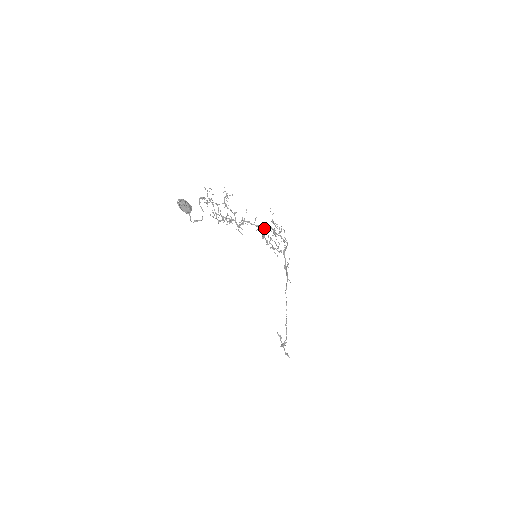
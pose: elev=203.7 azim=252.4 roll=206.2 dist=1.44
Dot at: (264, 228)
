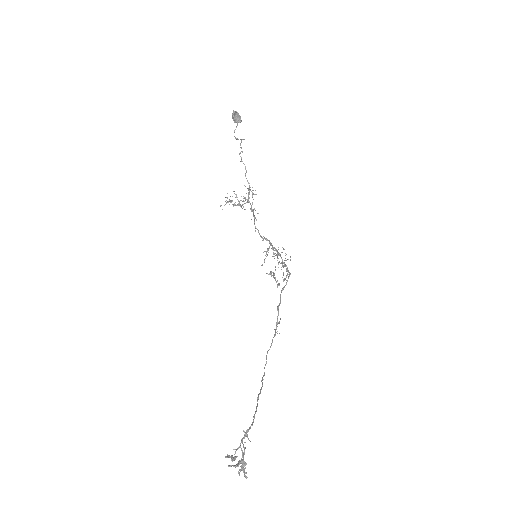
Dot at: (271, 243)
